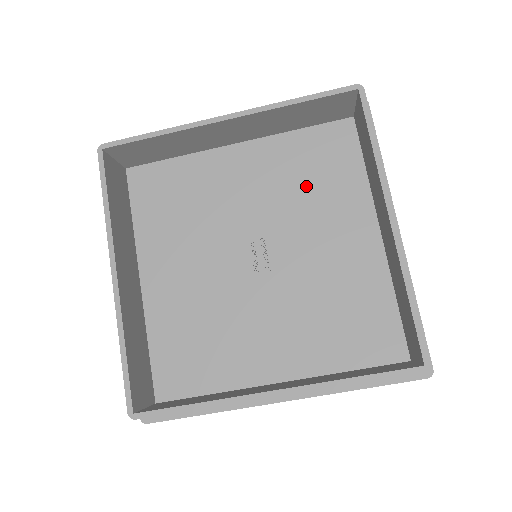
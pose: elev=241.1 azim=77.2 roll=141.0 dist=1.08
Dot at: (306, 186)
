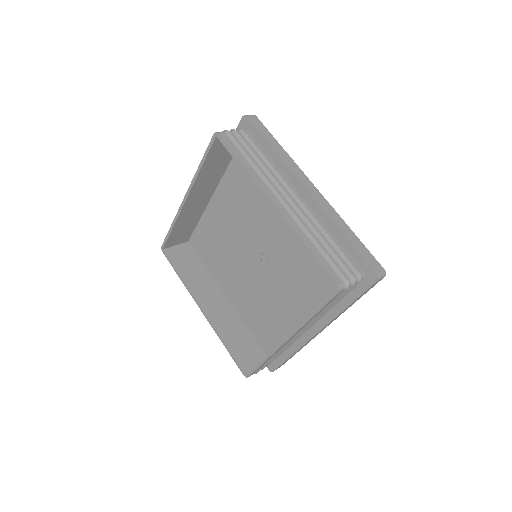
Dot at: (253, 196)
